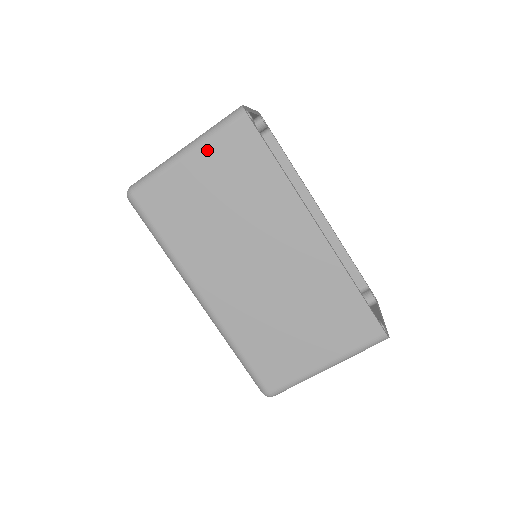
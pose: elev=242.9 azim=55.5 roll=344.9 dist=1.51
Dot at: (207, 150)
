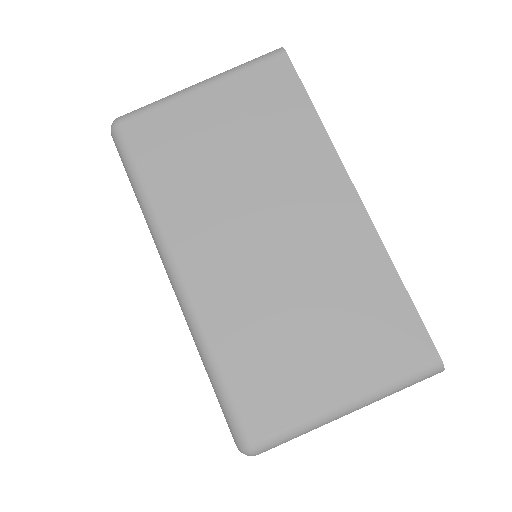
Dot at: (230, 84)
